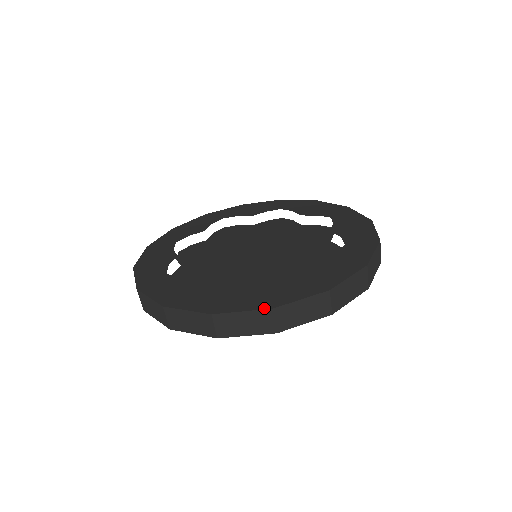
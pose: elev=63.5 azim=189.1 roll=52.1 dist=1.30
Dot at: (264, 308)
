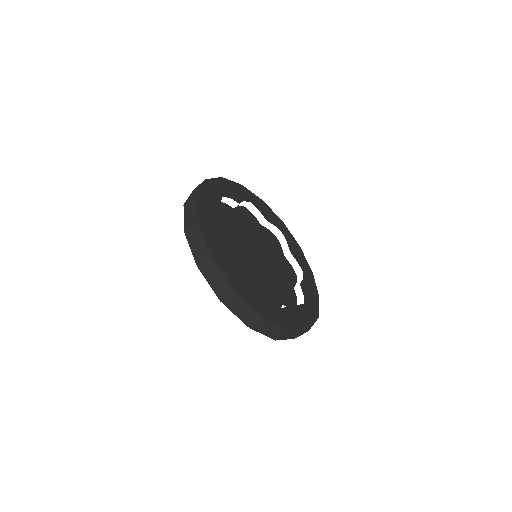
Dot at: (260, 314)
